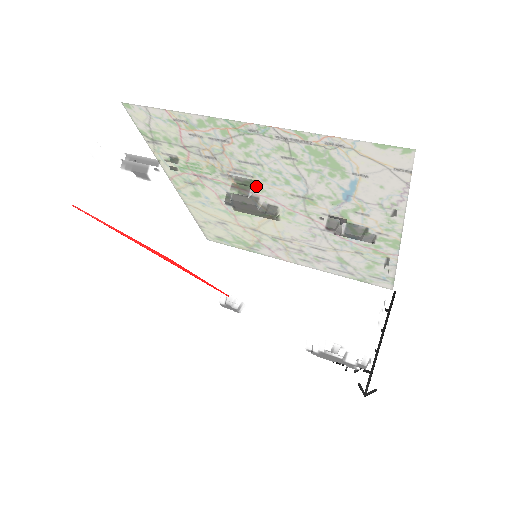
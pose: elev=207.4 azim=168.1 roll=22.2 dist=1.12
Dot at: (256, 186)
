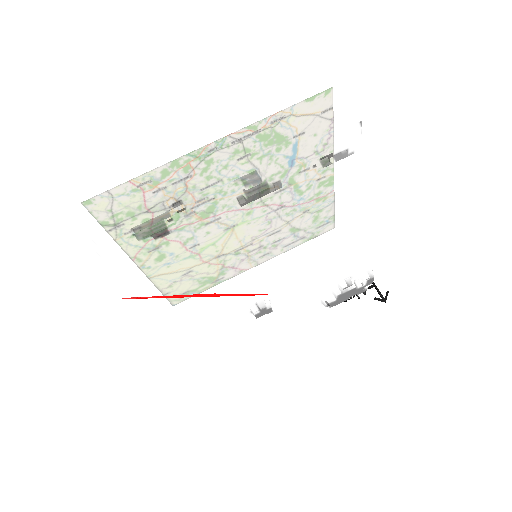
Dot at: occluded
